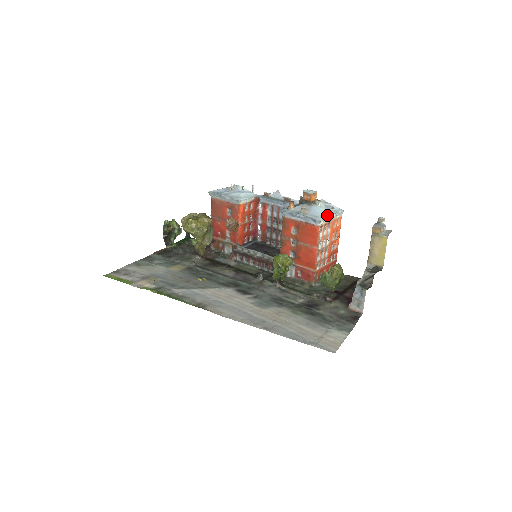
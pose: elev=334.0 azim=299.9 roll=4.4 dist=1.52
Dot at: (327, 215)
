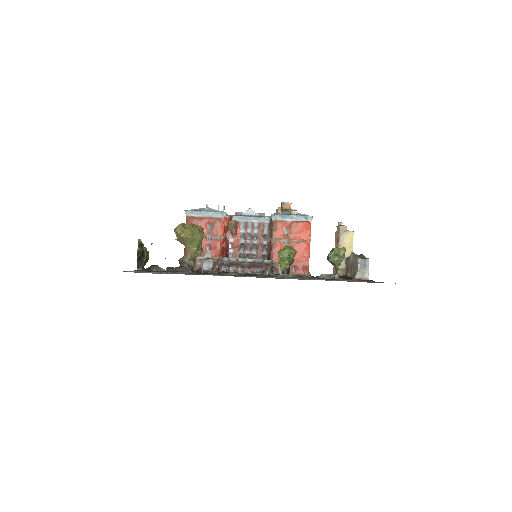
Dot at: occluded
